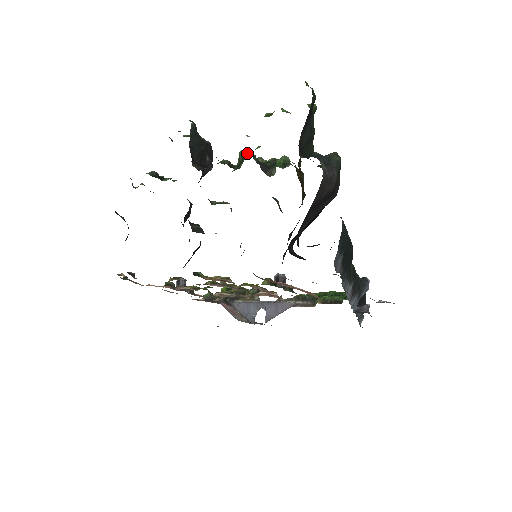
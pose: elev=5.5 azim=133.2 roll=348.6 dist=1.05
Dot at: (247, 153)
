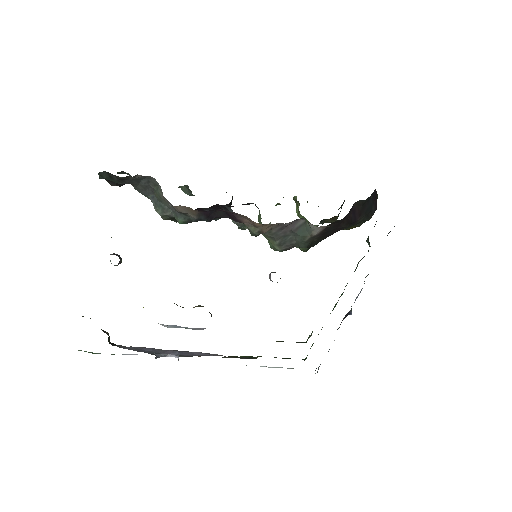
Dot at: occluded
